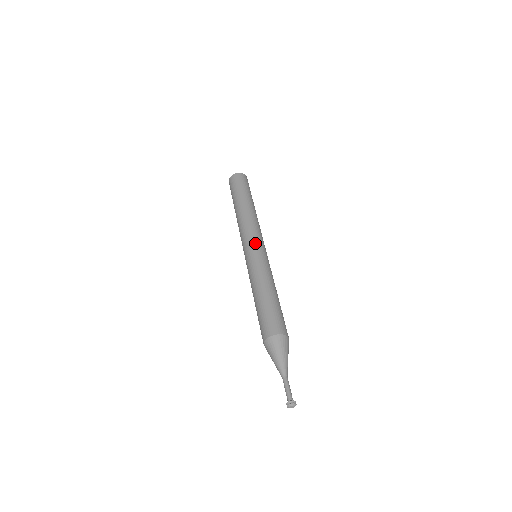
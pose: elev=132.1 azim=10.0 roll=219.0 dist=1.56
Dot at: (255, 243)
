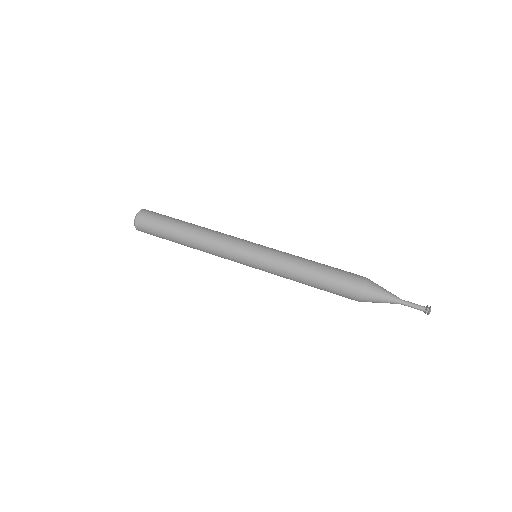
Dot at: (248, 248)
